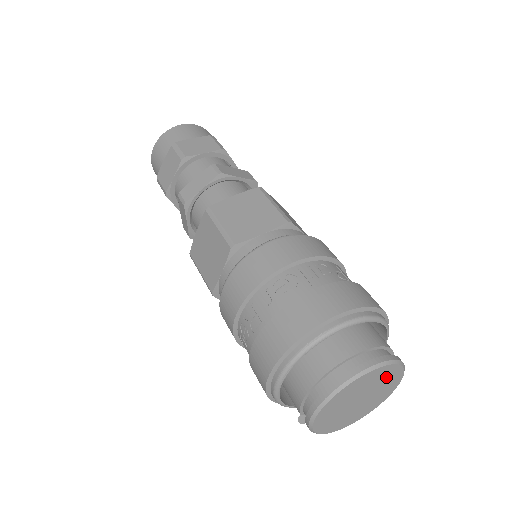
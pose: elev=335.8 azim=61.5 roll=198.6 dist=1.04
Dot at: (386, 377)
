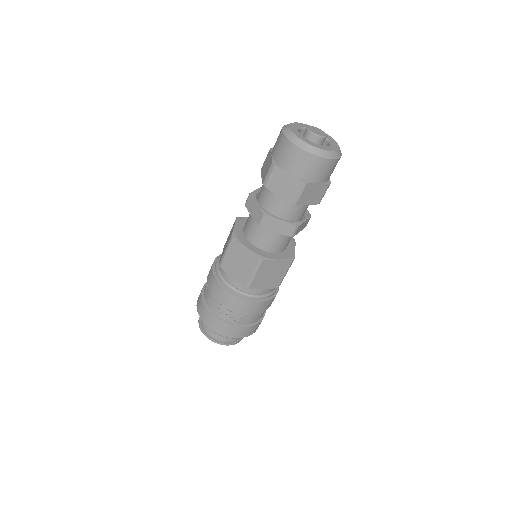
Dot at: occluded
